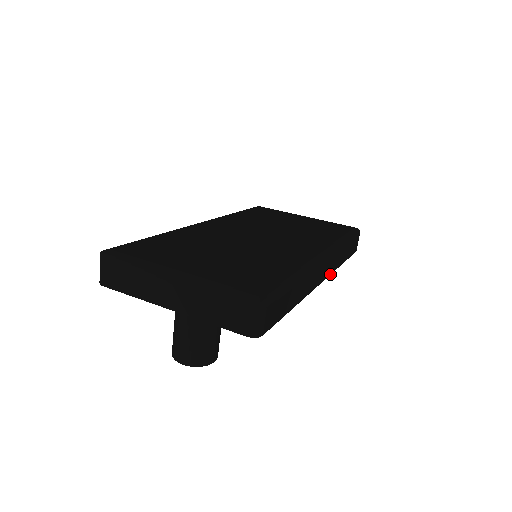
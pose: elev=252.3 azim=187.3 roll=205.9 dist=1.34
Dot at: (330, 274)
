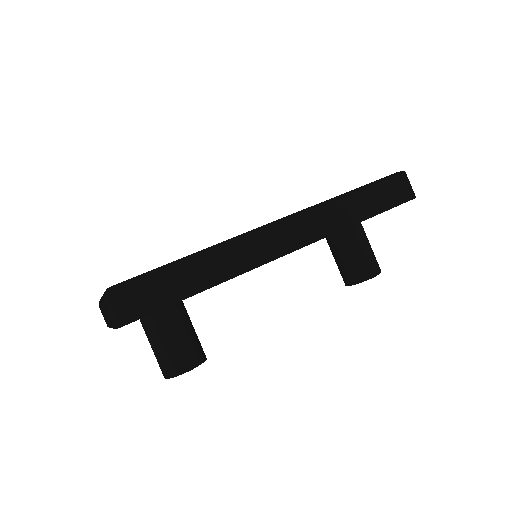
Dot at: (317, 240)
